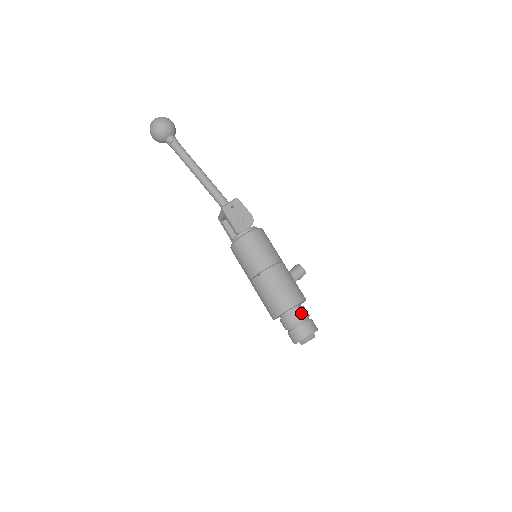
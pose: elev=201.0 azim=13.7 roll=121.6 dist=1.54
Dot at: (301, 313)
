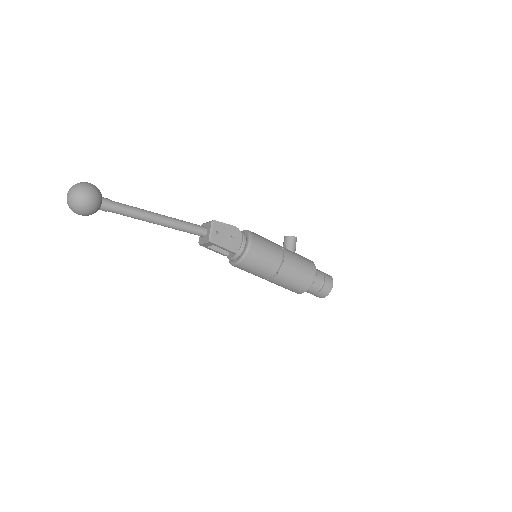
Dot at: (319, 277)
